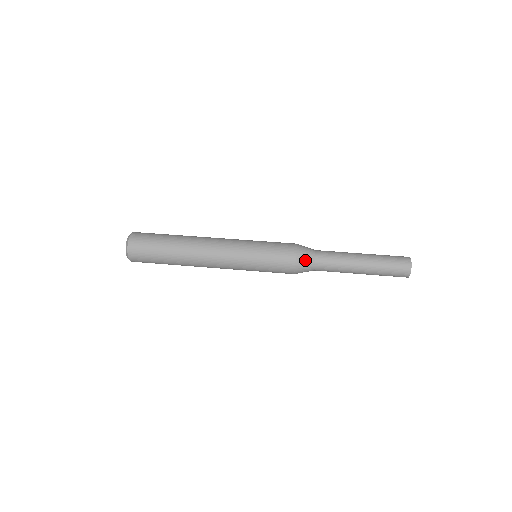
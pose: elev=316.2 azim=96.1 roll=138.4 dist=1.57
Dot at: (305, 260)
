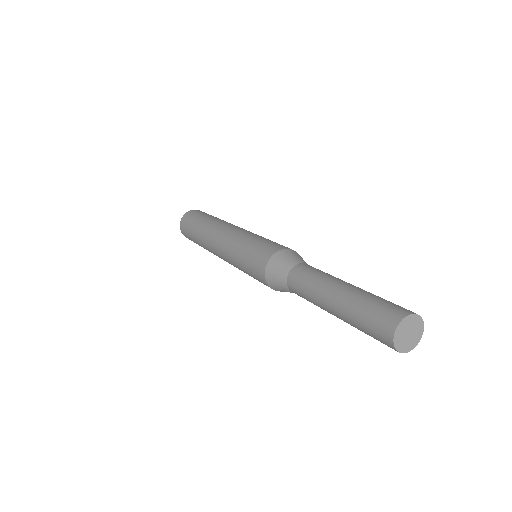
Dot at: (285, 258)
